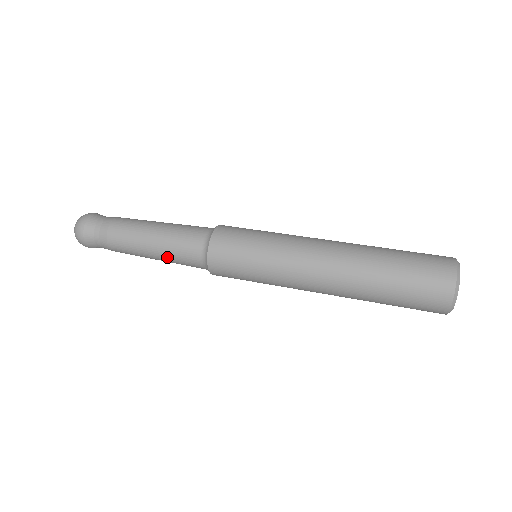
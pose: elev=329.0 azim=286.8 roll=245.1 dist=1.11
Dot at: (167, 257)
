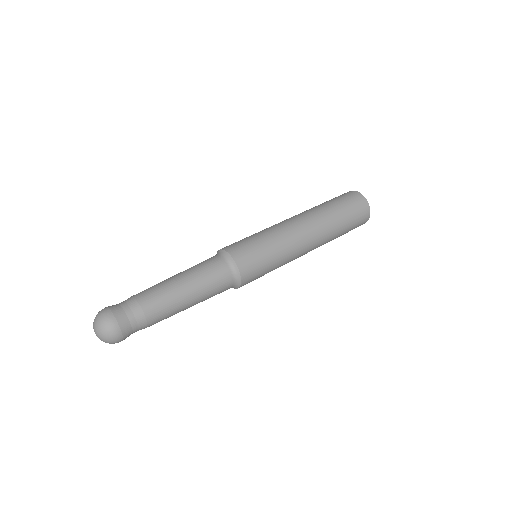
Dot at: (201, 284)
